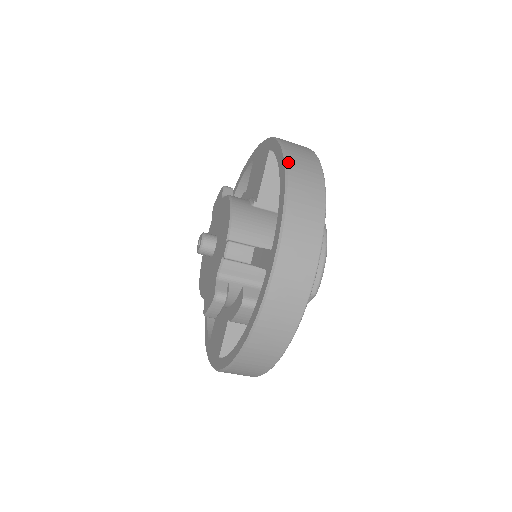
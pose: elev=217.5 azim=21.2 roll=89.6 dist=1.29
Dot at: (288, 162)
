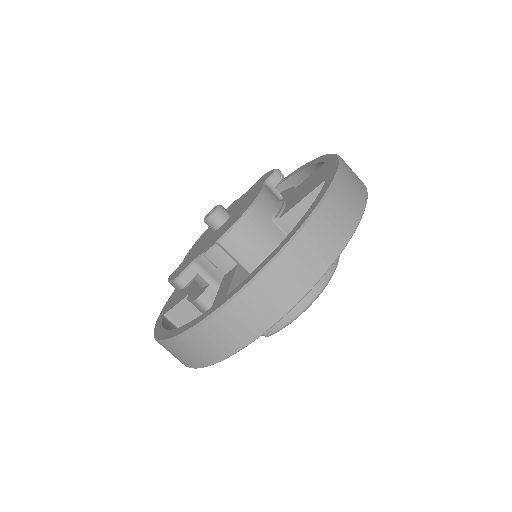
Dot at: (308, 224)
